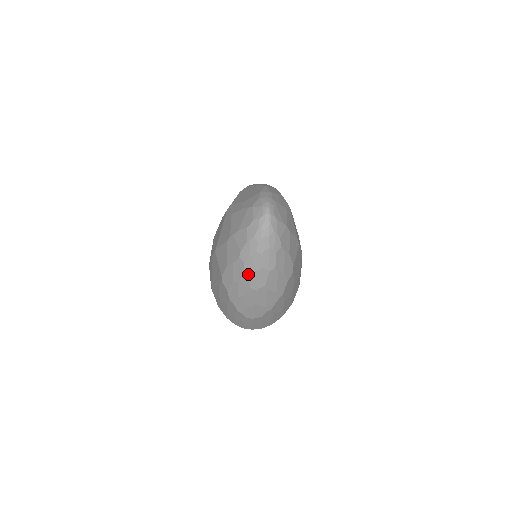
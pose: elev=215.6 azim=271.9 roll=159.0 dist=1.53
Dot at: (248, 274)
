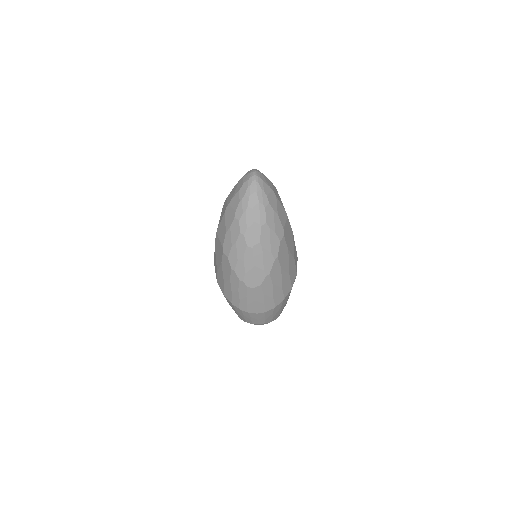
Dot at: (243, 231)
